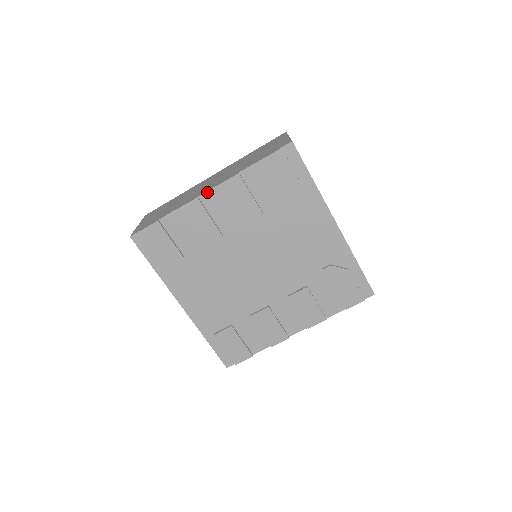
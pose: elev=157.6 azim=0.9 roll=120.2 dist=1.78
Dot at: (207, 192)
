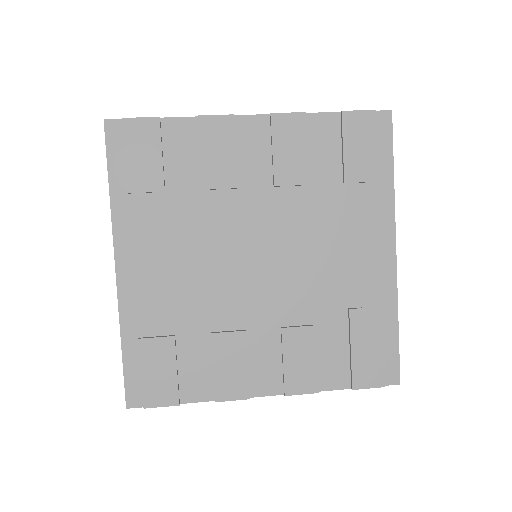
Dot at: (250, 116)
